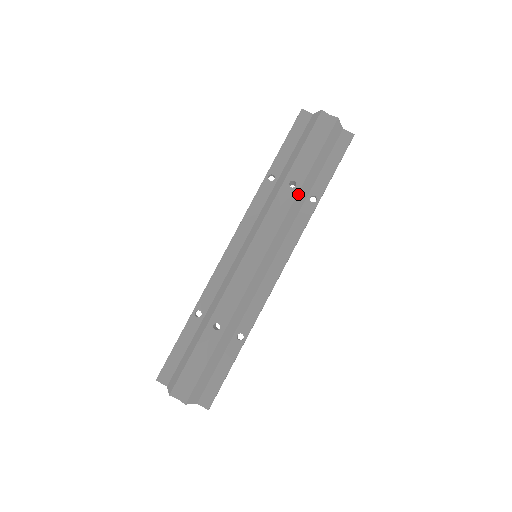
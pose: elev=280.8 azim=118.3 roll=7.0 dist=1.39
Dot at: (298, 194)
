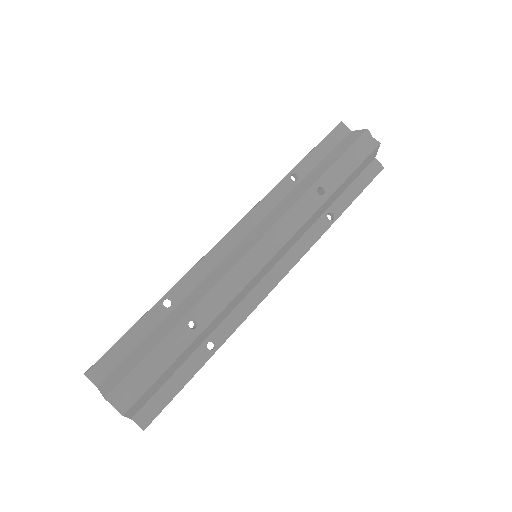
Dot at: (324, 203)
